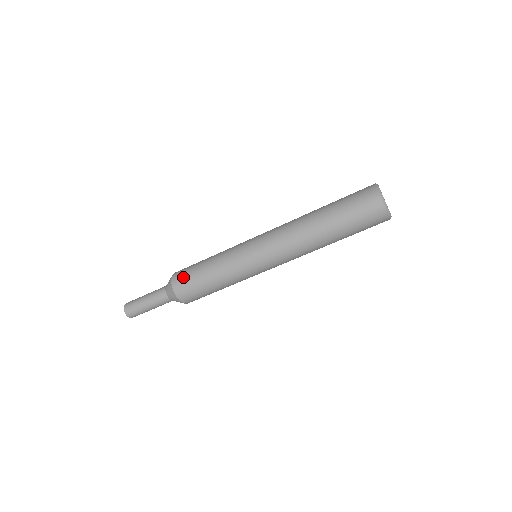
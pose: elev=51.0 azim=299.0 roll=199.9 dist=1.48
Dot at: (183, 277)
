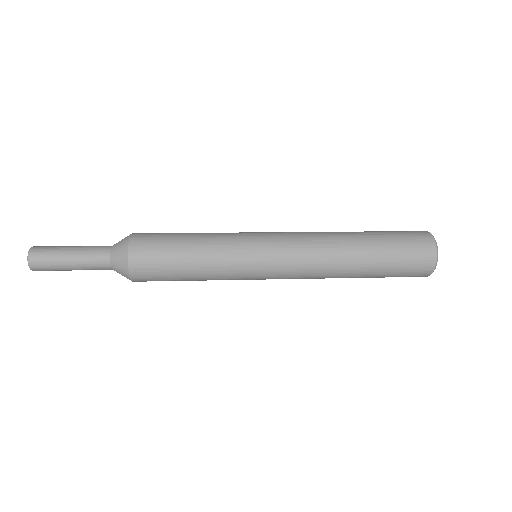
Dot at: (150, 246)
